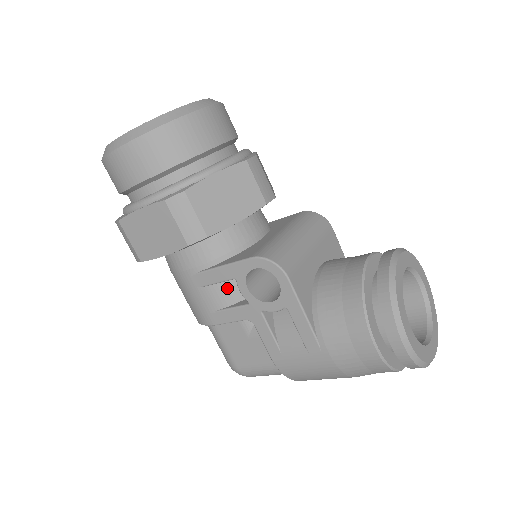
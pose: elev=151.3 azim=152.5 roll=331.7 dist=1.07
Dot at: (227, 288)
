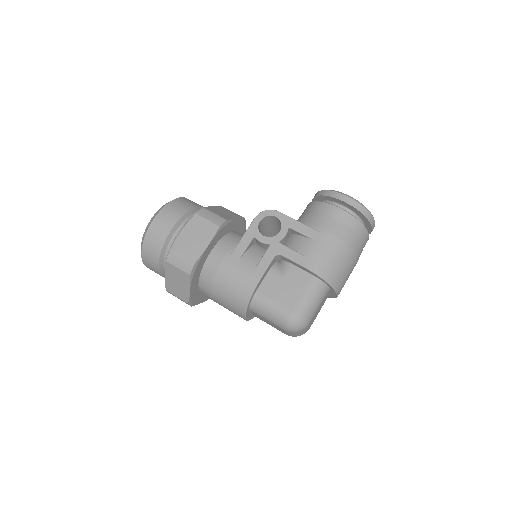
Dot at: (253, 253)
